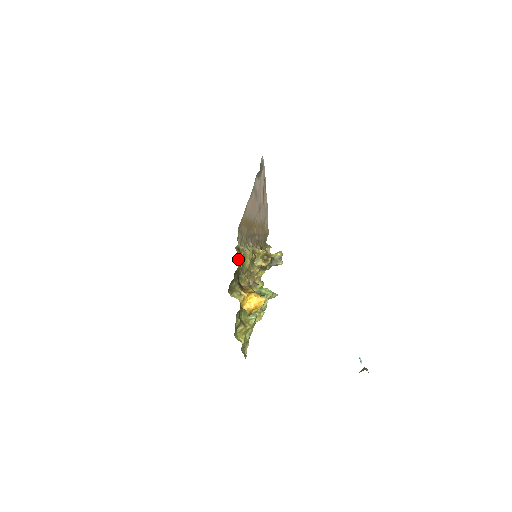
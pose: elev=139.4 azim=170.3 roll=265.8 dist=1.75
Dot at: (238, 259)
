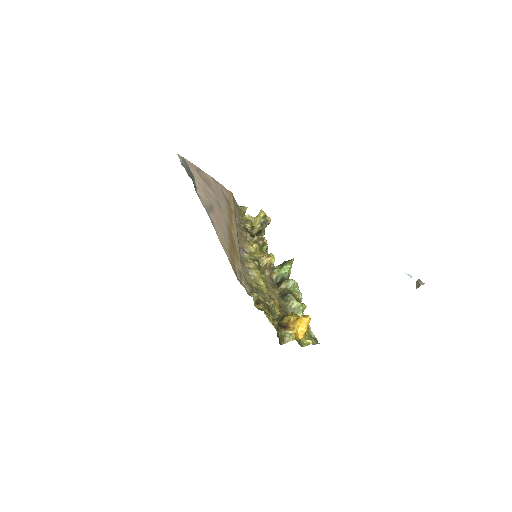
Dot at: (268, 319)
